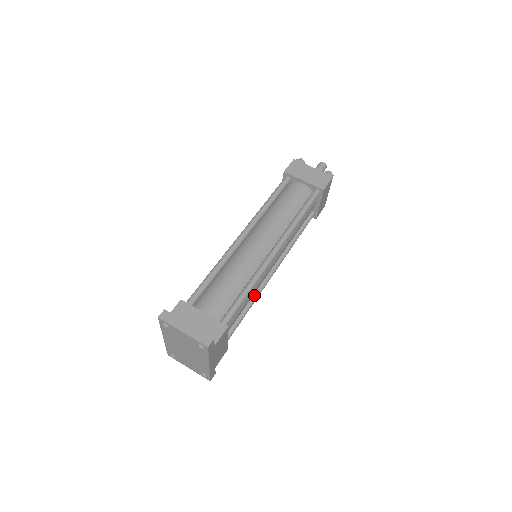
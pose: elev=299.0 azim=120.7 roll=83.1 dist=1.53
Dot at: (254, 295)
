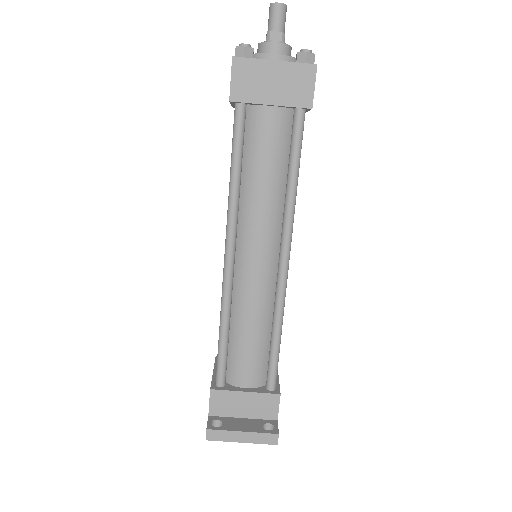
Dot at: occluded
